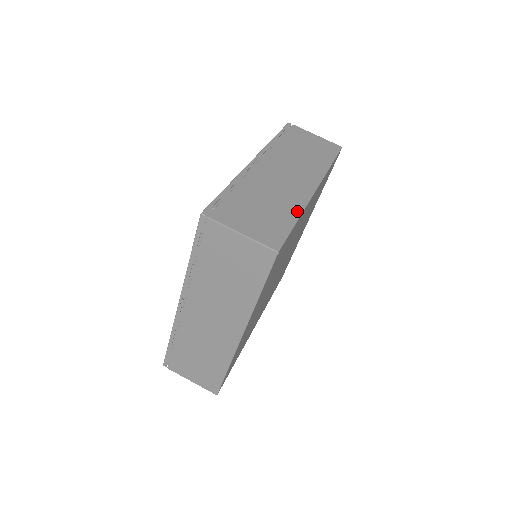
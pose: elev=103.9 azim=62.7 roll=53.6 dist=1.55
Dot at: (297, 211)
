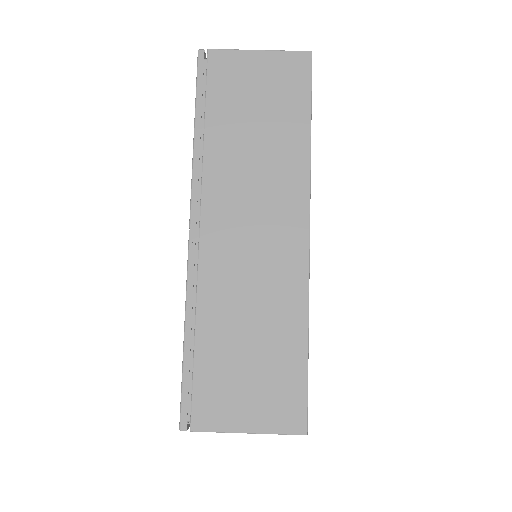
Dot at: occluded
